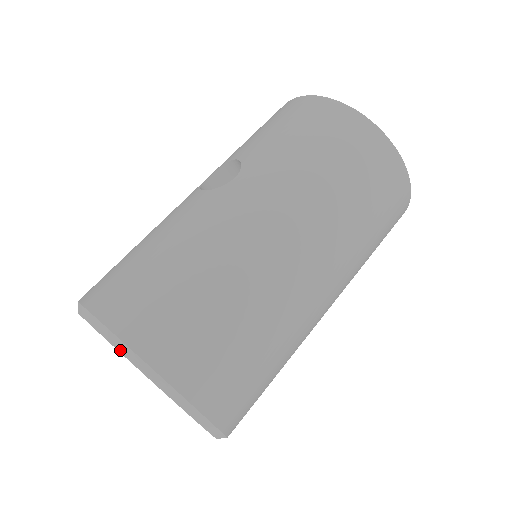
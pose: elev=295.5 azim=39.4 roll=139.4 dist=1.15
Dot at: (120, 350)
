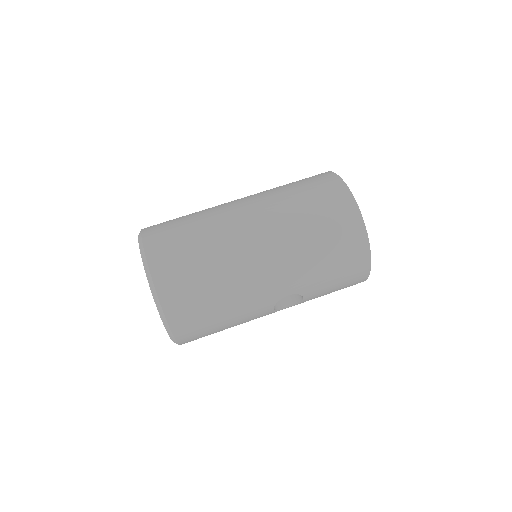
Dot at: occluded
